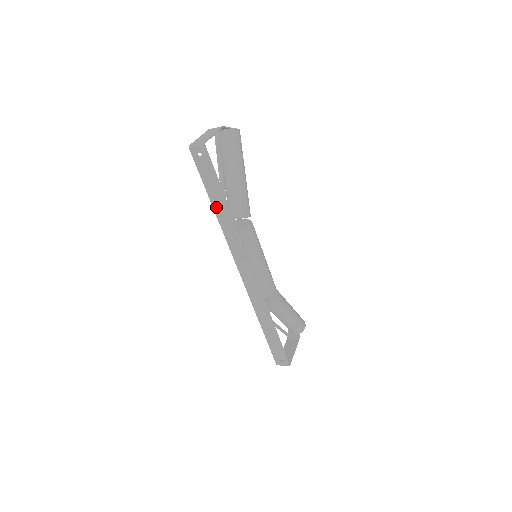
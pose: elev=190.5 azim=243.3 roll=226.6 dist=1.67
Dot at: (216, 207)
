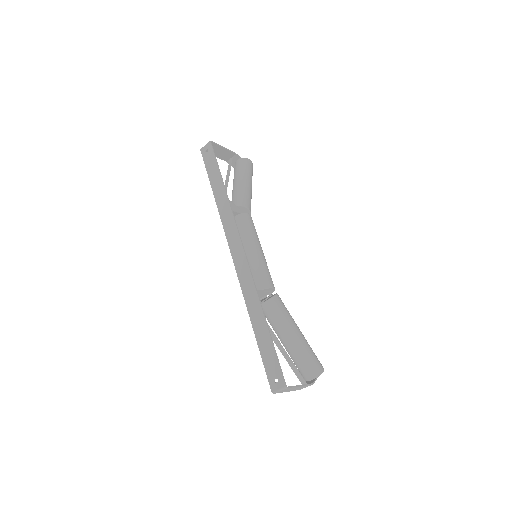
Dot at: (216, 192)
